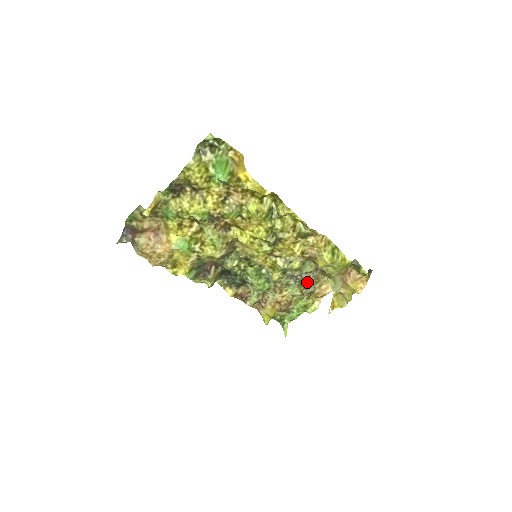
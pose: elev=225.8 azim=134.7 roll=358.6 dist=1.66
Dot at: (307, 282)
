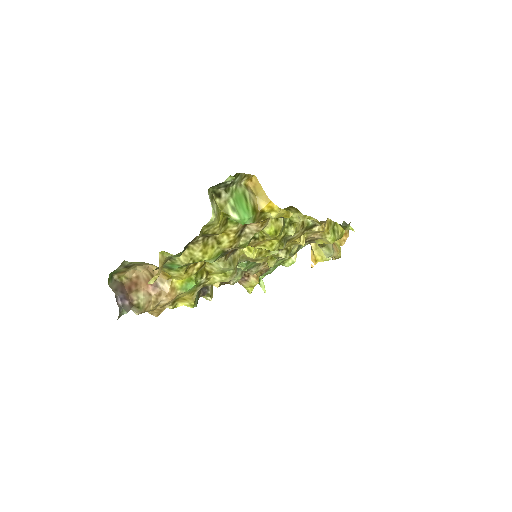
Dot at: occluded
